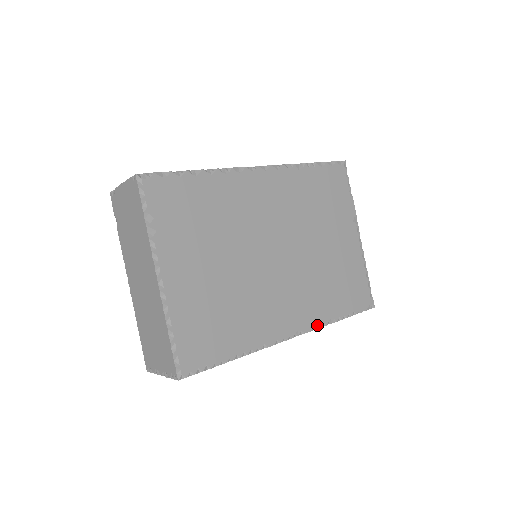
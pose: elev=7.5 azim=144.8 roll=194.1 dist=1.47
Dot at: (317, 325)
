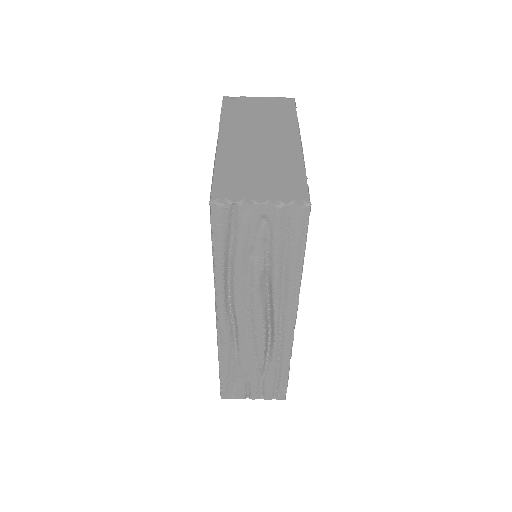
Dot at: (292, 344)
